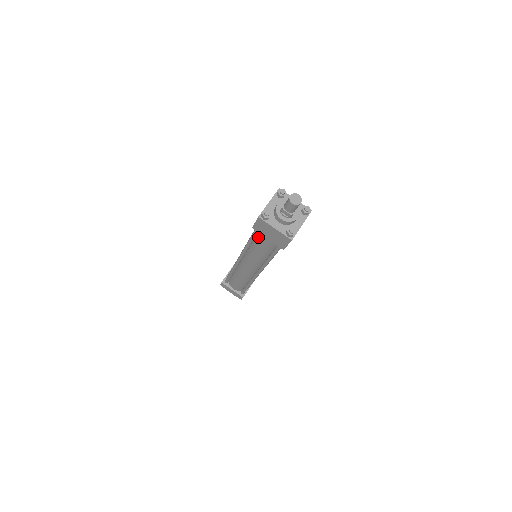
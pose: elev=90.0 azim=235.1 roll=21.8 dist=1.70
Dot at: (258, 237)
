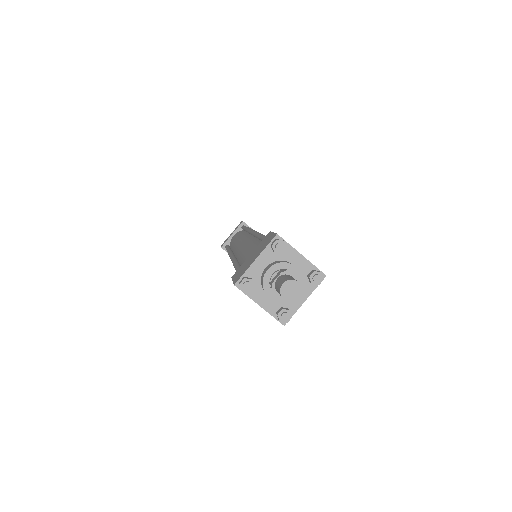
Dot at: occluded
